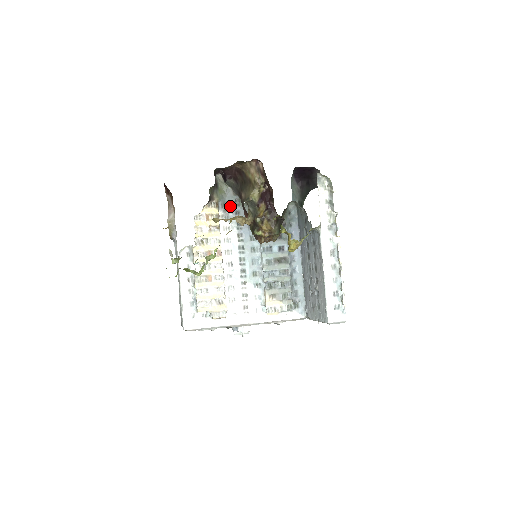
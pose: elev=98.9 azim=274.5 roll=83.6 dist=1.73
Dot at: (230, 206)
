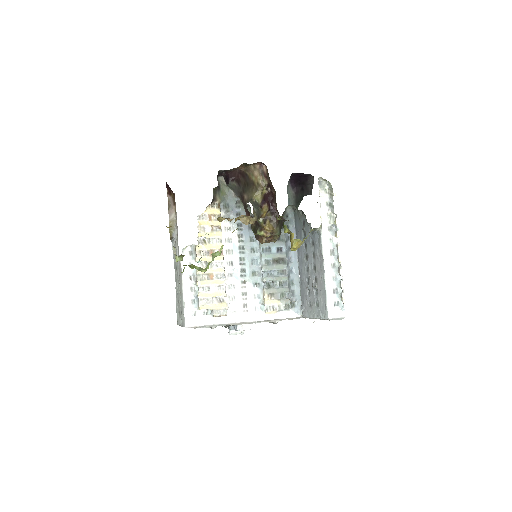
Dot at: (231, 207)
